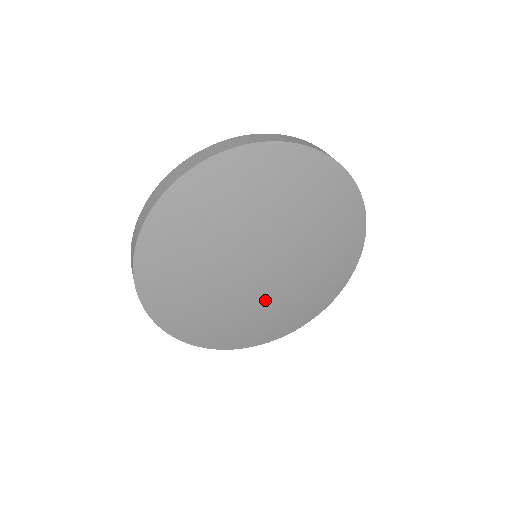
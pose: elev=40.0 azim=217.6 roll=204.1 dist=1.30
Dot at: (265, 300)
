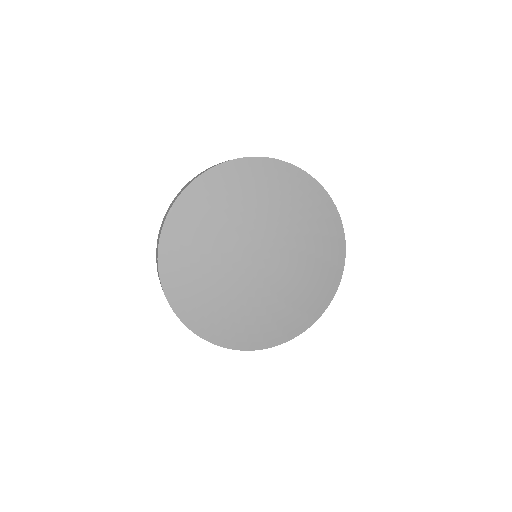
Dot at: (241, 289)
